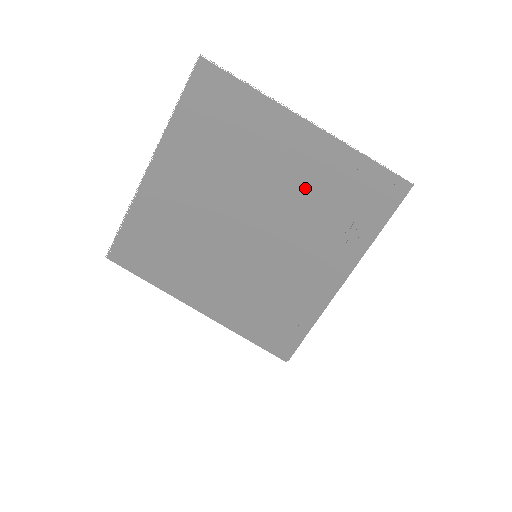
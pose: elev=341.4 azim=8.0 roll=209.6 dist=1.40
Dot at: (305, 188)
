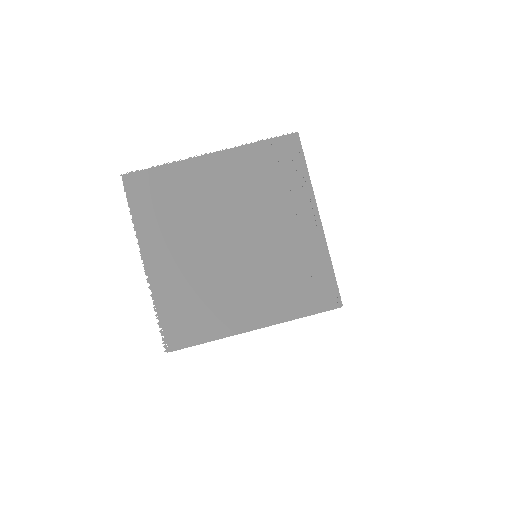
Dot at: (244, 189)
